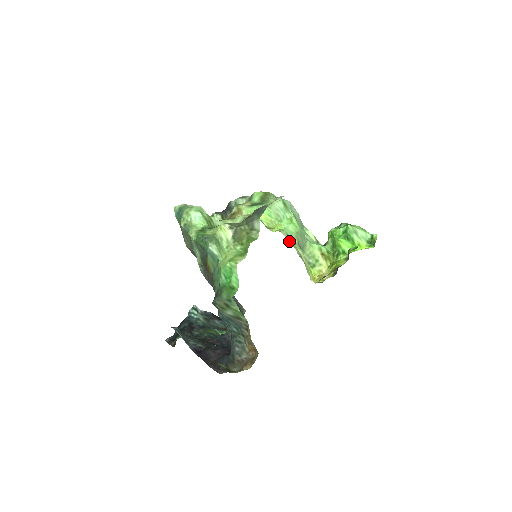
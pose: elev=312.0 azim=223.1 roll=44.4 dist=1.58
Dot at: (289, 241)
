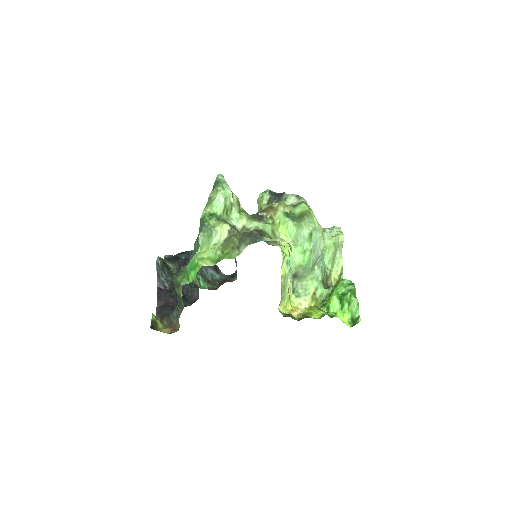
Dot at: (282, 269)
